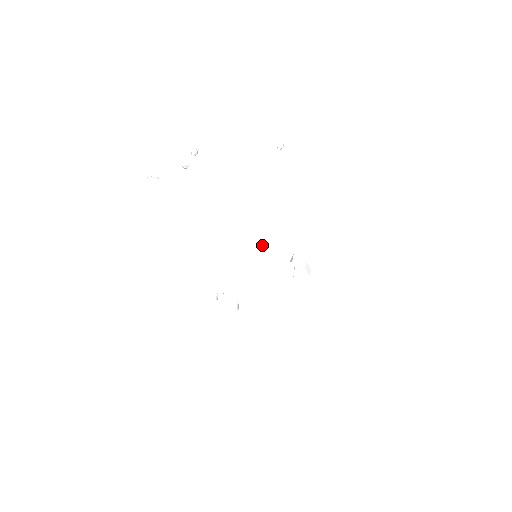
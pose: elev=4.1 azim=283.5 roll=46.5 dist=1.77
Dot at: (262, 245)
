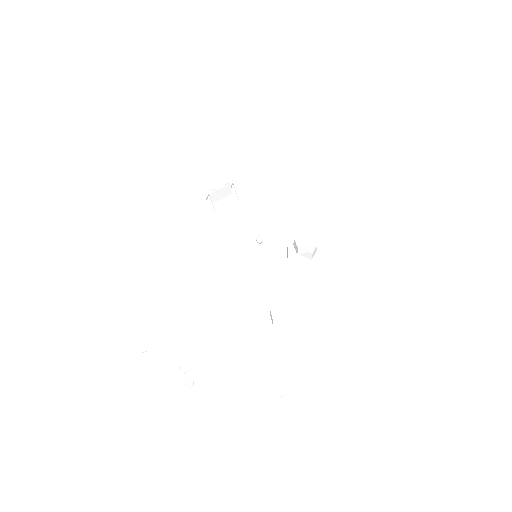
Dot at: (259, 244)
